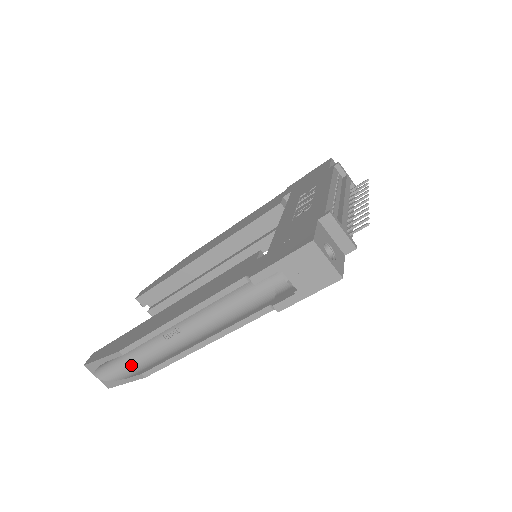
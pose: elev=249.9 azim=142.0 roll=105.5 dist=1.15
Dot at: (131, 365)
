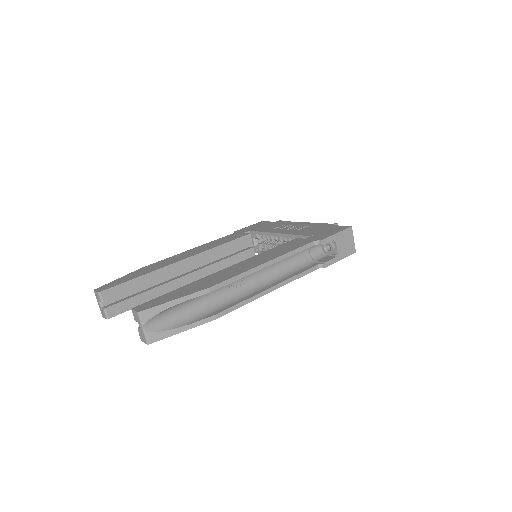
Dot at: (191, 314)
